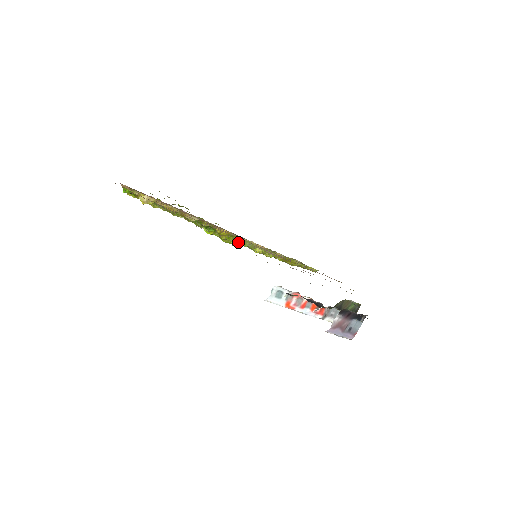
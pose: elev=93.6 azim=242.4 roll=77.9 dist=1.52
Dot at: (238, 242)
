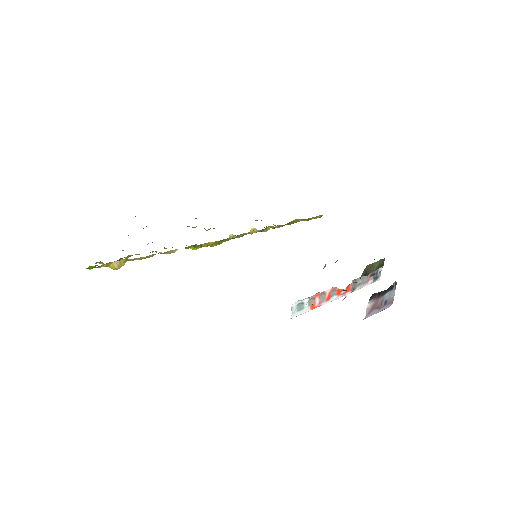
Dot at: occluded
